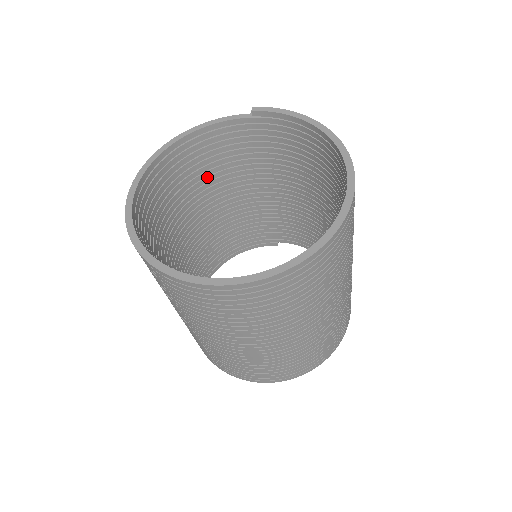
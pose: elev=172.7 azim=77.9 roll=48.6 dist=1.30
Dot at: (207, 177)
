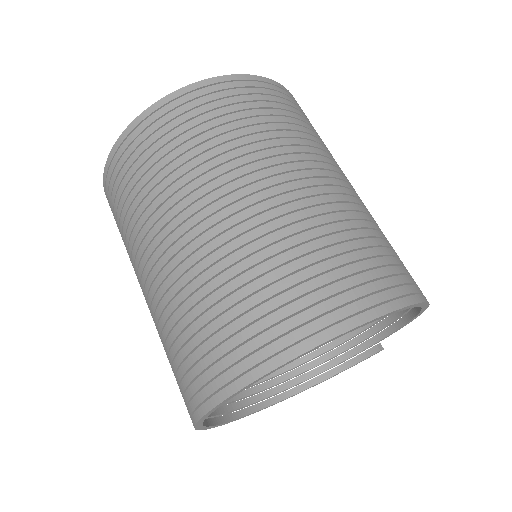
Dot at: occluded
